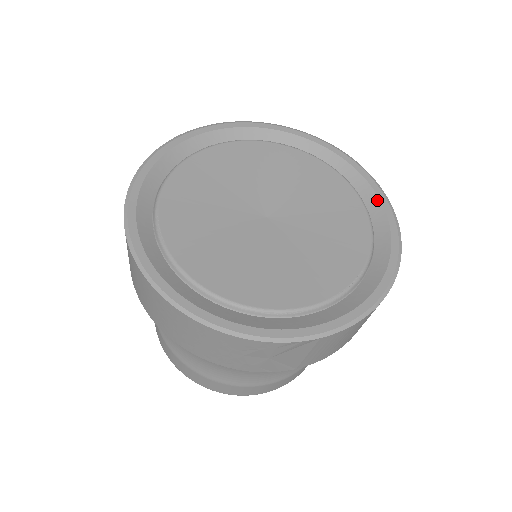
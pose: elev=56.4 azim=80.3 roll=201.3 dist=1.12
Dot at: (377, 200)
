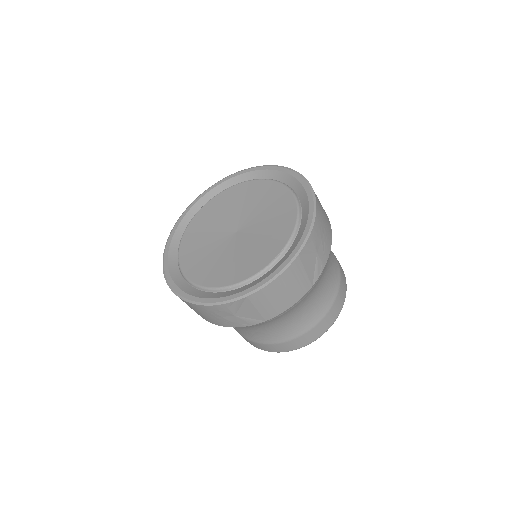
Dot at: (306, 196)
